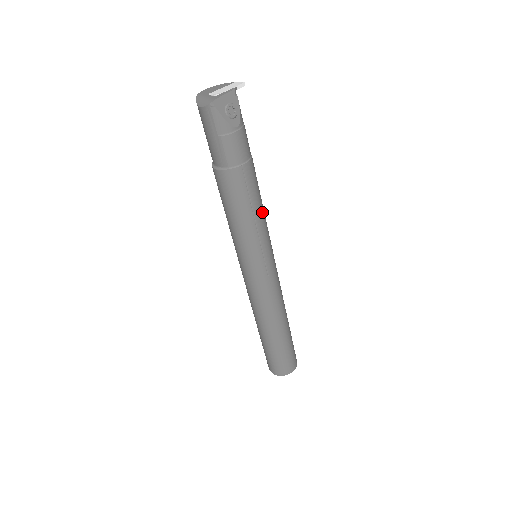
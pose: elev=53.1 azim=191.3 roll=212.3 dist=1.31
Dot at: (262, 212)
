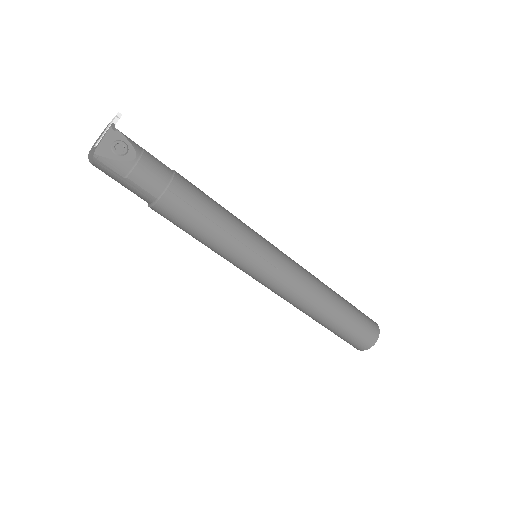
Dot at: (225, 215)
